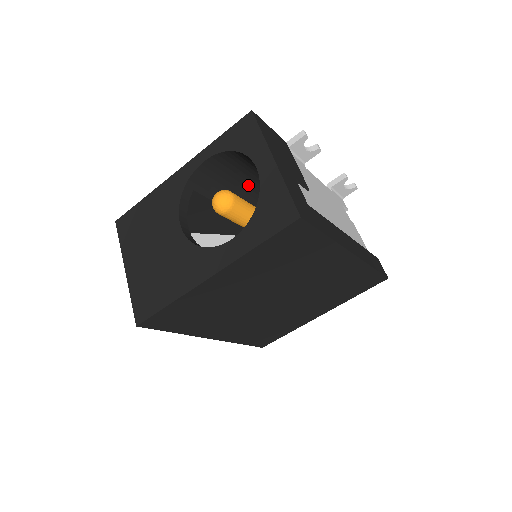
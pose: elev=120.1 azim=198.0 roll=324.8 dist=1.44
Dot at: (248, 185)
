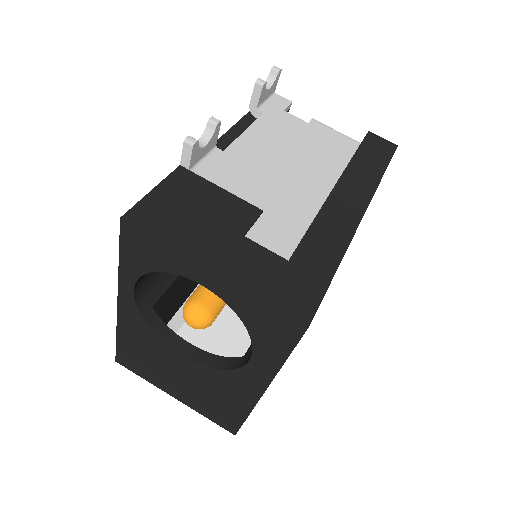
Dot at: occluded
